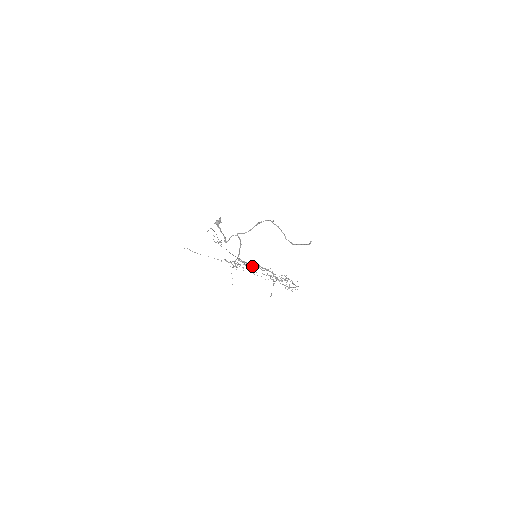
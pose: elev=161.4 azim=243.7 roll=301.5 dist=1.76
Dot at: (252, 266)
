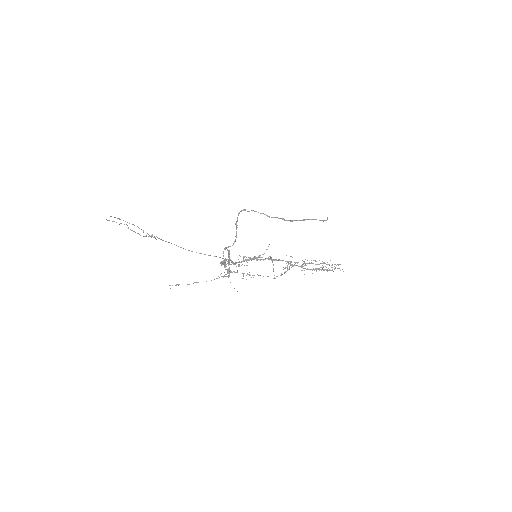
Dot at: (244, 261)
